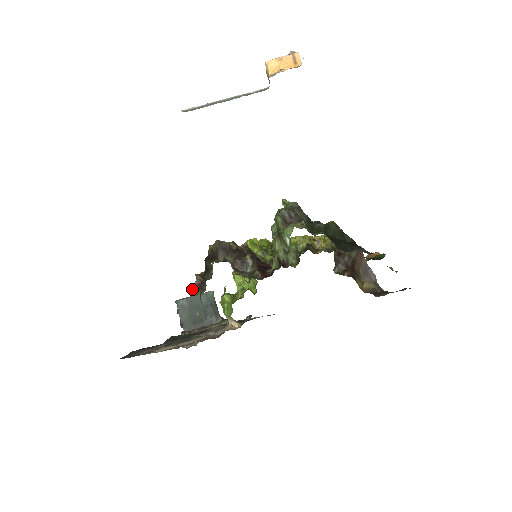
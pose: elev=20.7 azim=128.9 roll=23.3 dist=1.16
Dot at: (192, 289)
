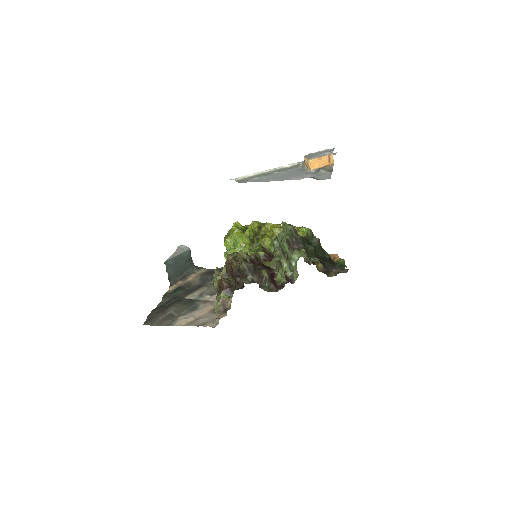
Dot at: (222, 293)
